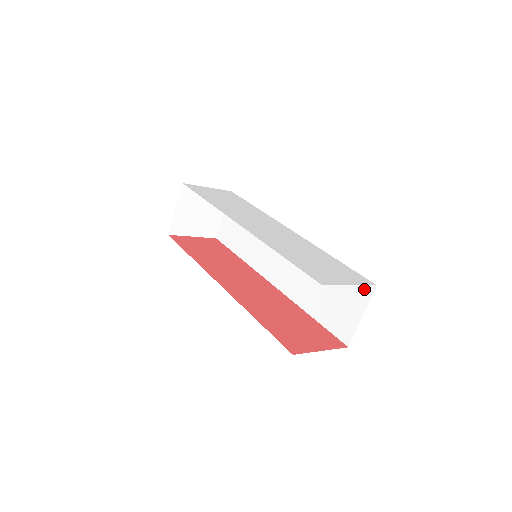
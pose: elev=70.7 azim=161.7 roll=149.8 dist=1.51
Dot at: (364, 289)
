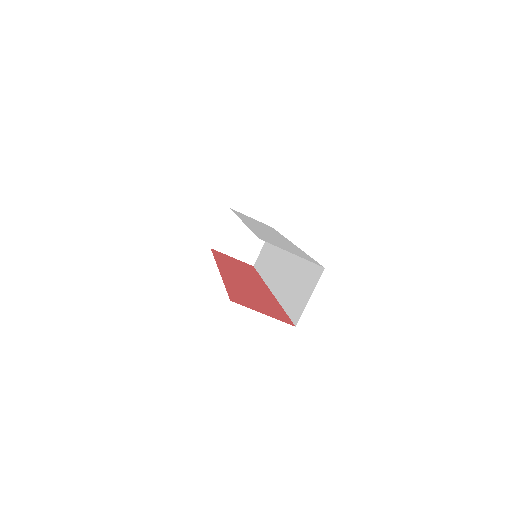
Dot at: (317, 274)
